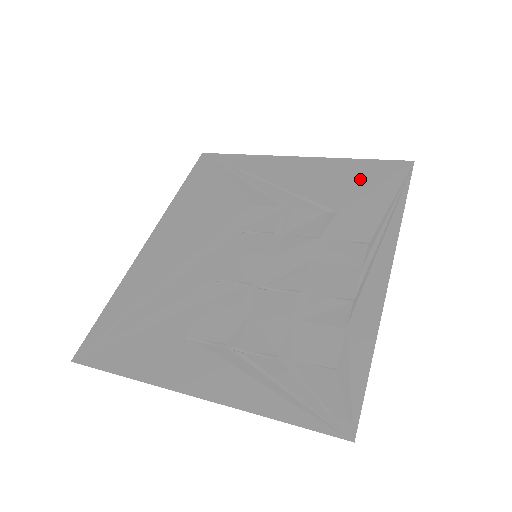
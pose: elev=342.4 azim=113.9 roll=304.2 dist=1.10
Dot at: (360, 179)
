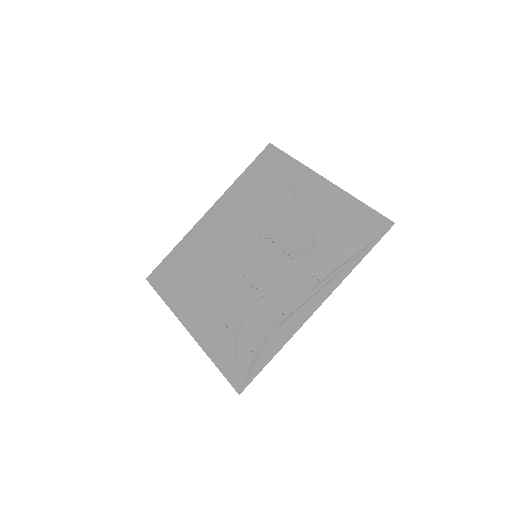
Dot at: (349, 222)
